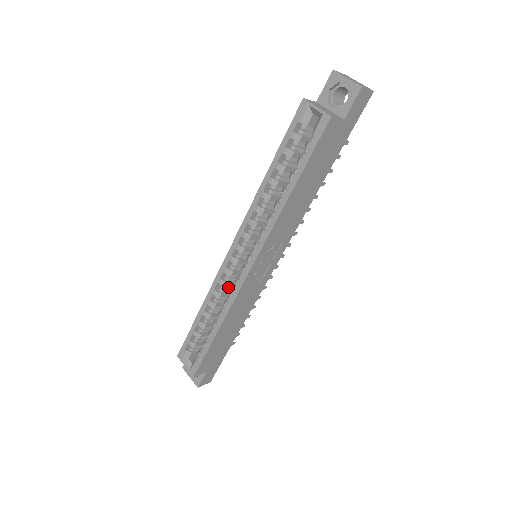
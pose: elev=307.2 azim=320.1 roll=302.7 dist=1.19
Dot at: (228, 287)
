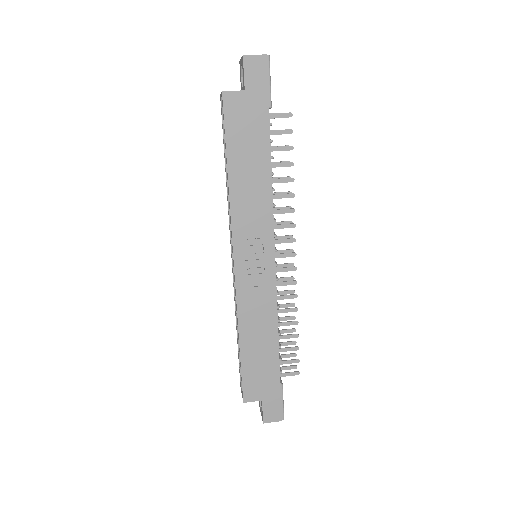
Dot at: occluded
